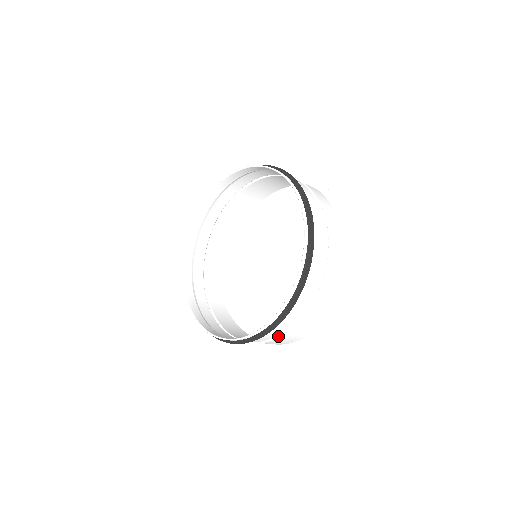
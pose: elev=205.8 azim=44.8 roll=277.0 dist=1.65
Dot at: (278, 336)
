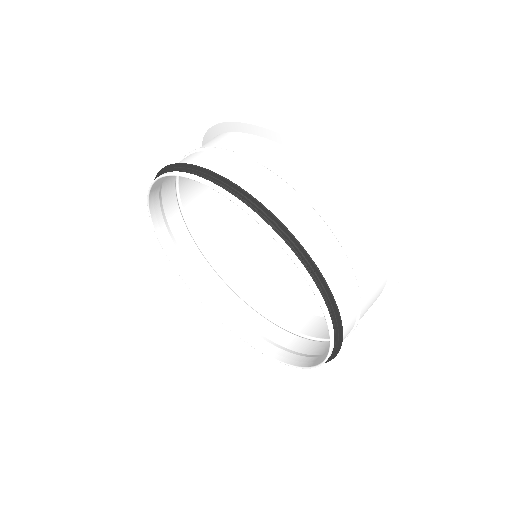
Dot at: (354, 281)
